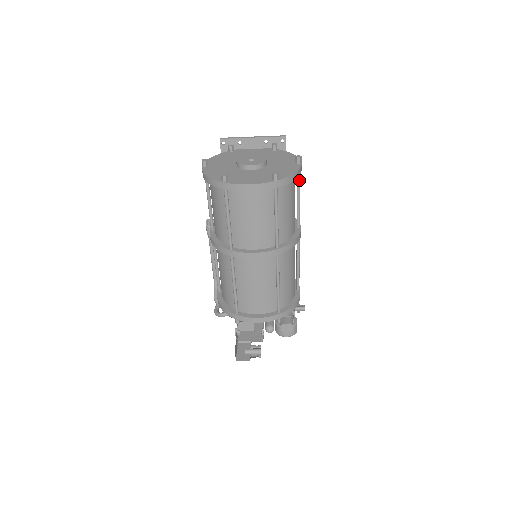
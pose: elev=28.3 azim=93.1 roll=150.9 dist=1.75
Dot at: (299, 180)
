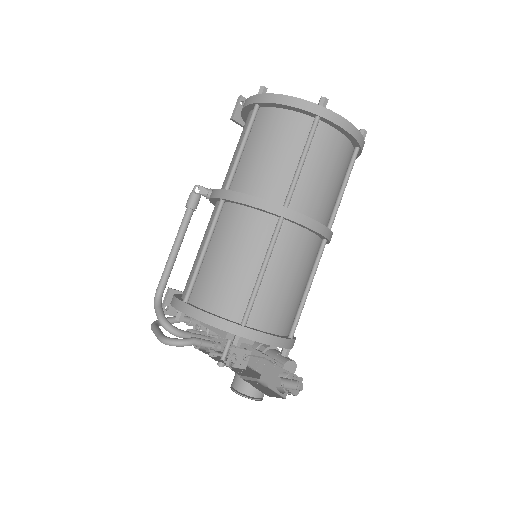
Dot at: occluded
